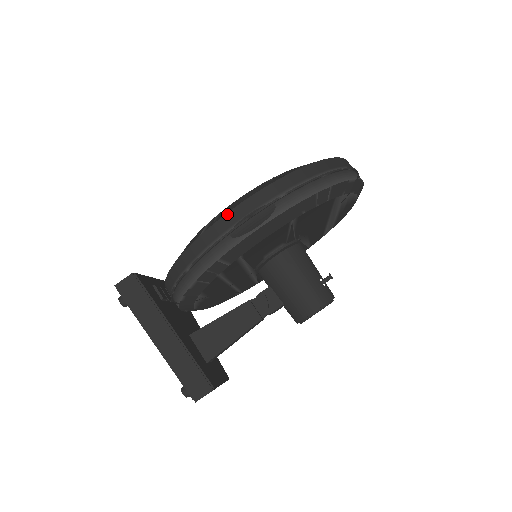
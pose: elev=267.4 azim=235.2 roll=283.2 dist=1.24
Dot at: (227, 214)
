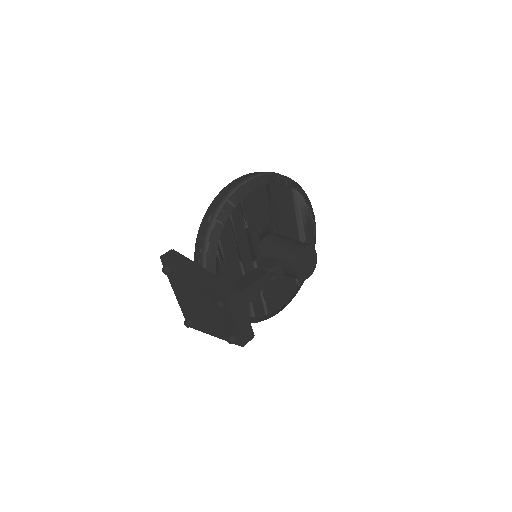
Dot at: (229, 184)
